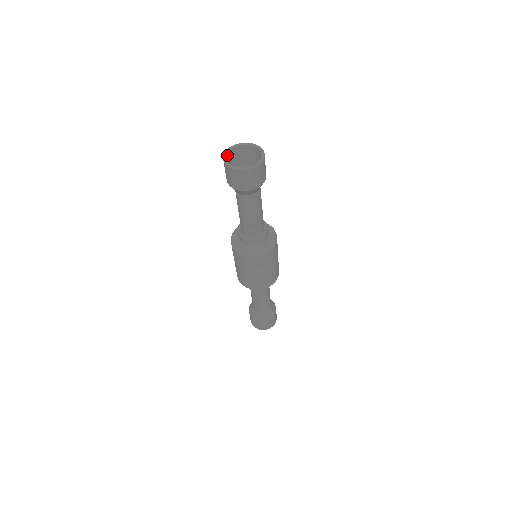
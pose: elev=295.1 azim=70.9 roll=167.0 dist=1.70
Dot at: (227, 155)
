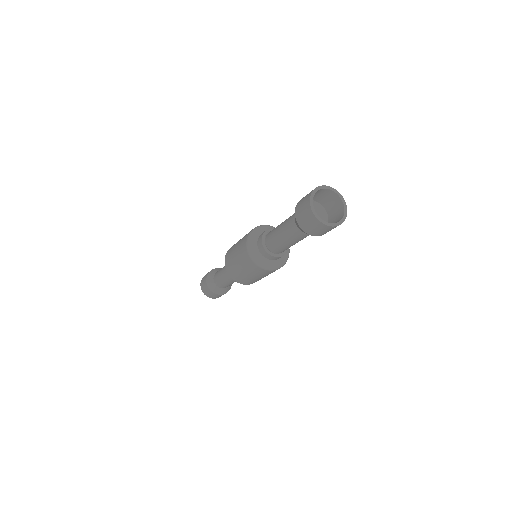
Dot at: (320, 189)
